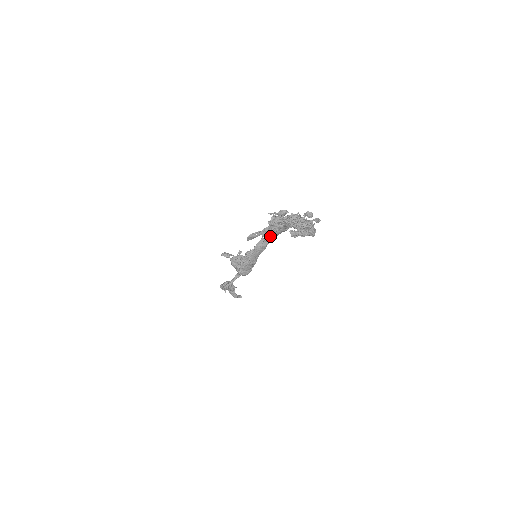
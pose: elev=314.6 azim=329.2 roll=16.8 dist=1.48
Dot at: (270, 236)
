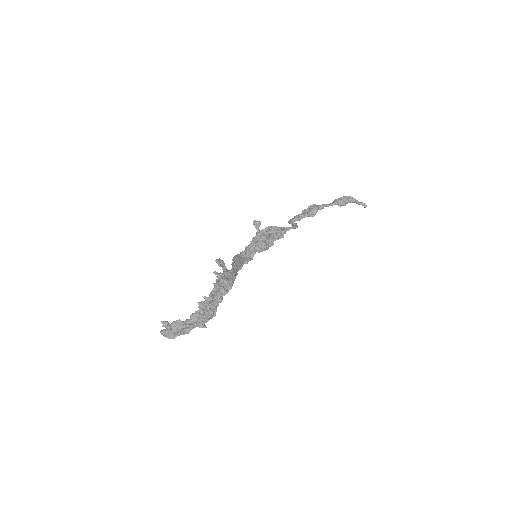
Dot at: occluded
